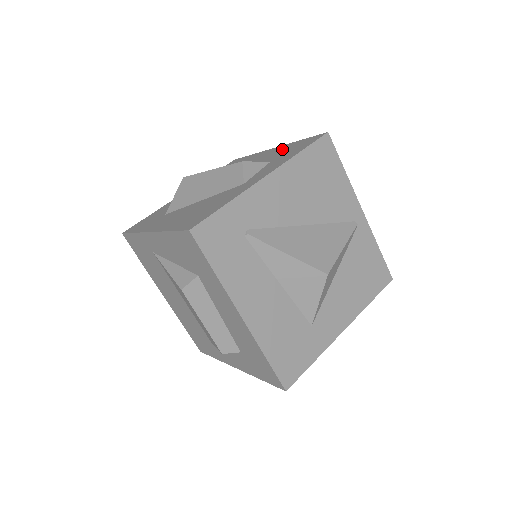
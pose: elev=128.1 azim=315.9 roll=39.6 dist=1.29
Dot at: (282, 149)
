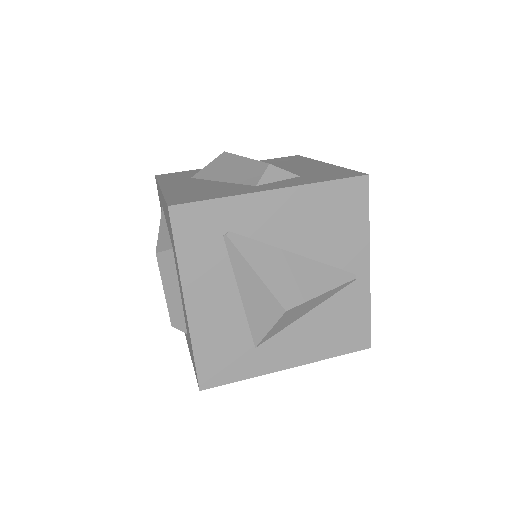
Dot at: (326, 169)
